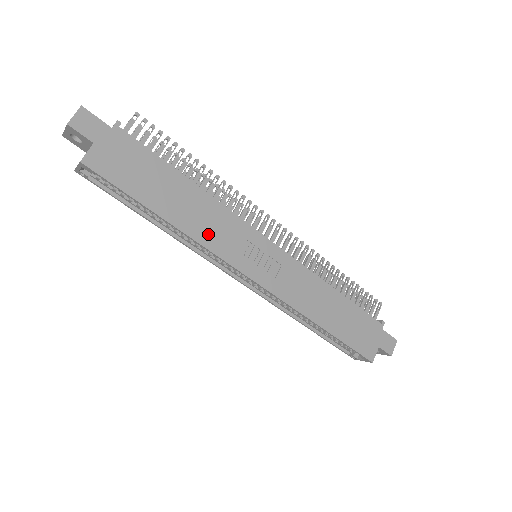
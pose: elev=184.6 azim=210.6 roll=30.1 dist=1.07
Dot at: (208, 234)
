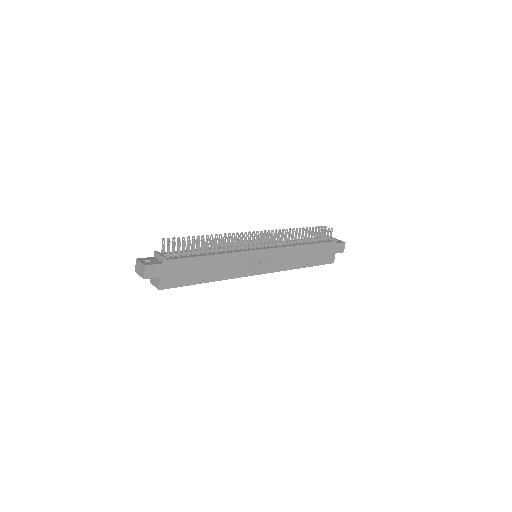
Dot at: (231, 272)
